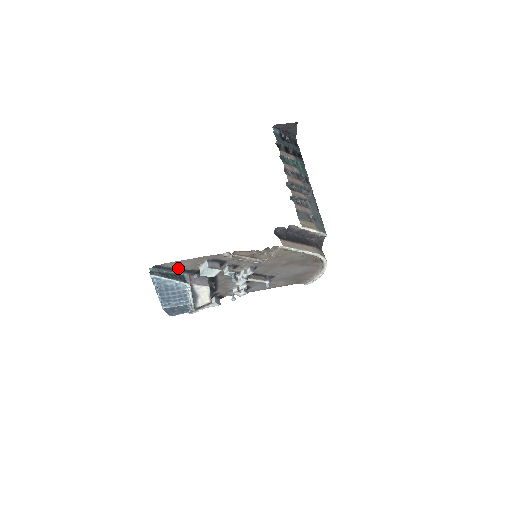
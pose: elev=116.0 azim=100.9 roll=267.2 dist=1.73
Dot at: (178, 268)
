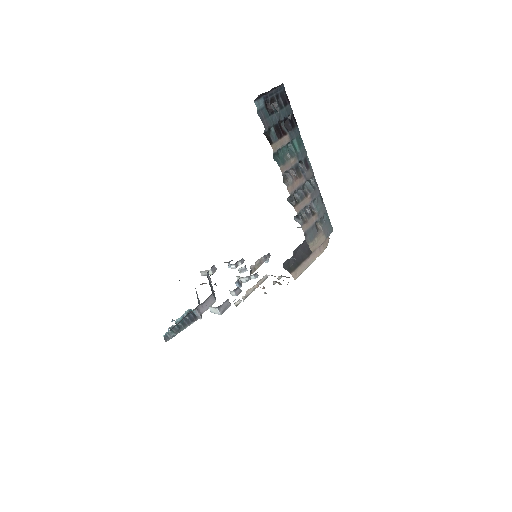
Dot at: (187, 315)
